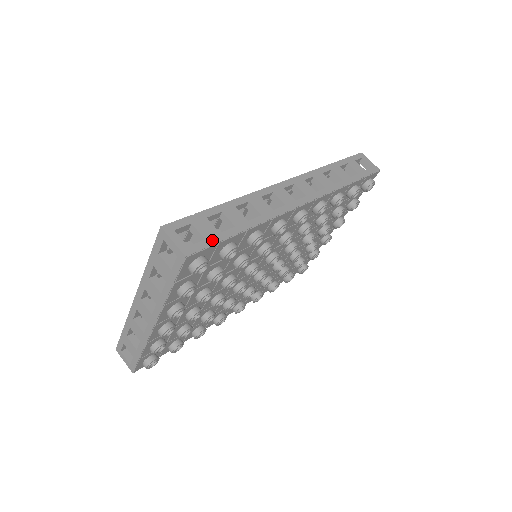
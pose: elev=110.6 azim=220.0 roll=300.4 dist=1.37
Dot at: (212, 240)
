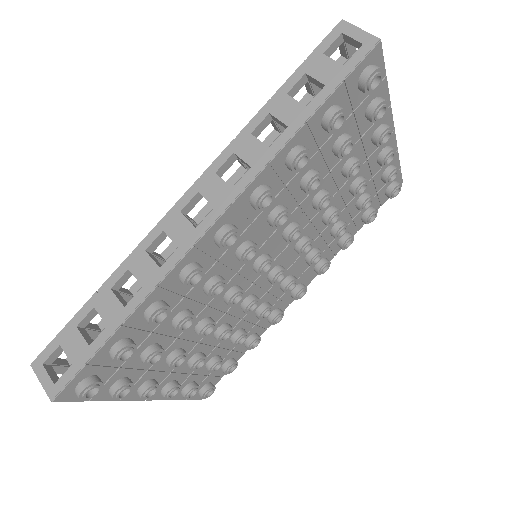
Dot at: (79, 363)
